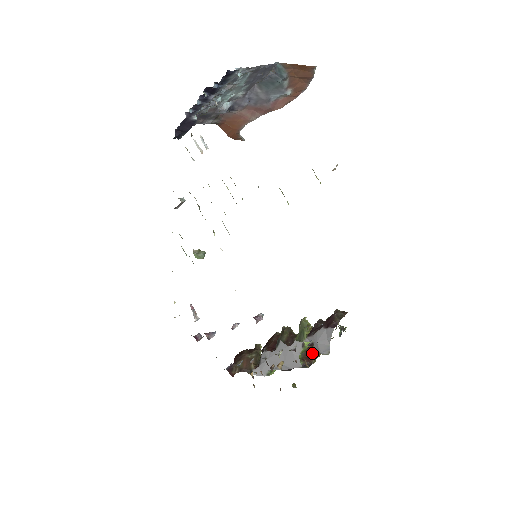
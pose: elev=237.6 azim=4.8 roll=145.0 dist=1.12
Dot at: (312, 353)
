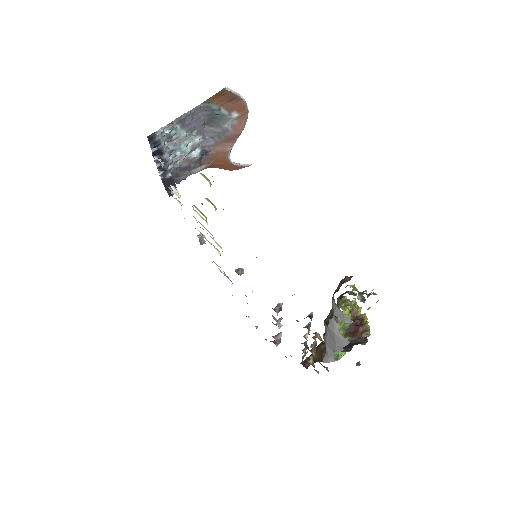
Dot at: (358, 327)
